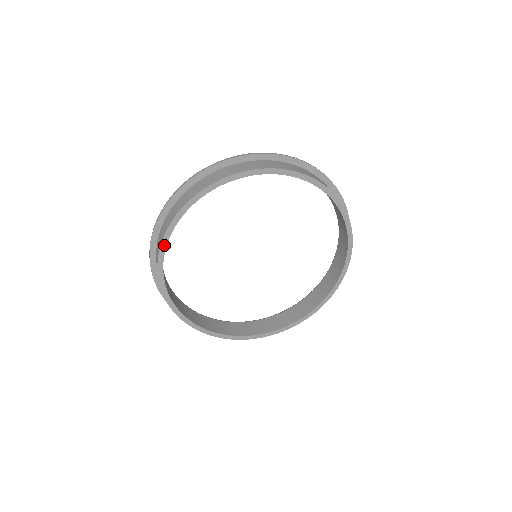
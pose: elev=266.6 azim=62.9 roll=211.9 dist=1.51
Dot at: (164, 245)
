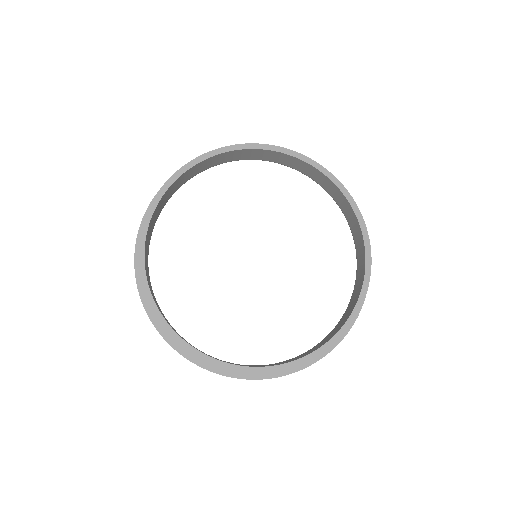
Dot at: (212, 154)
